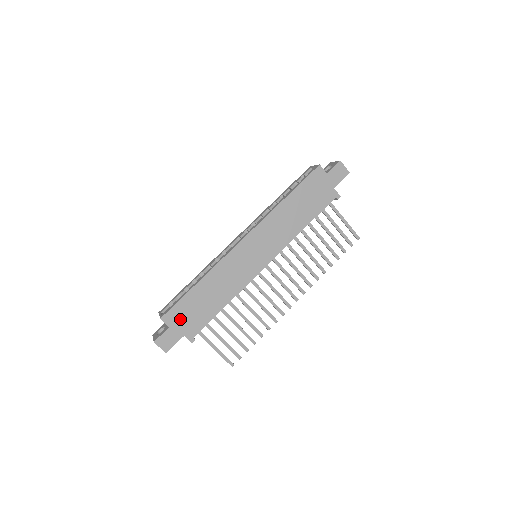
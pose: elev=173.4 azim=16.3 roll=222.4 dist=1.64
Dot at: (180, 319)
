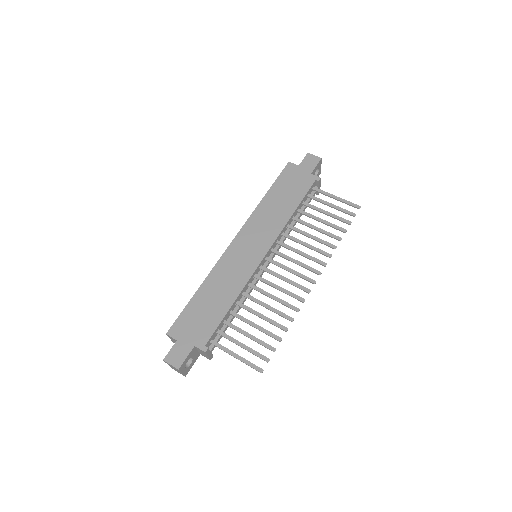
Dot at: (187, 330)
